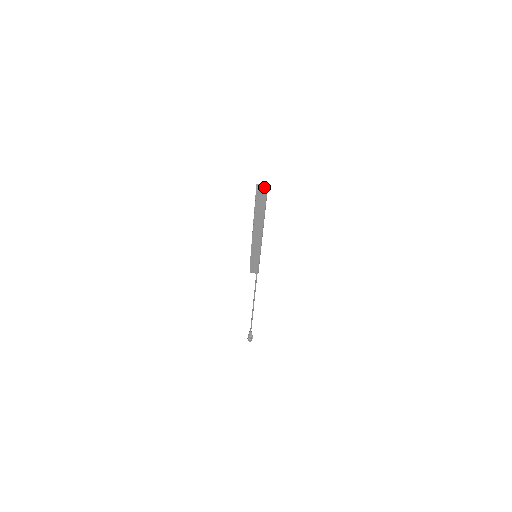
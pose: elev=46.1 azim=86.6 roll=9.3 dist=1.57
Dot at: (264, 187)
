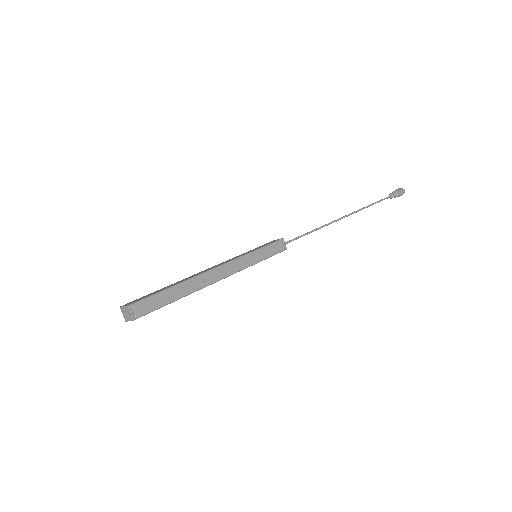
Dot at: (126, 312)
